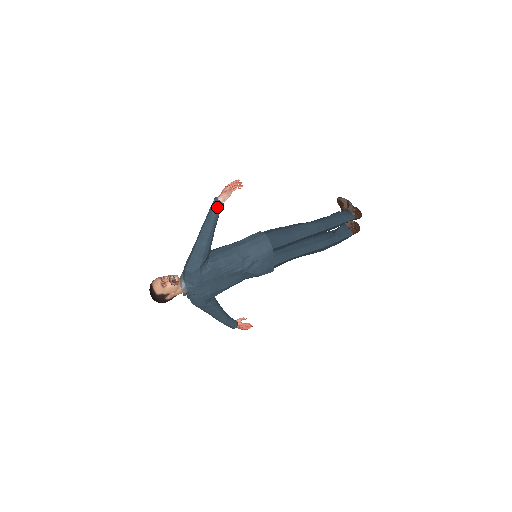
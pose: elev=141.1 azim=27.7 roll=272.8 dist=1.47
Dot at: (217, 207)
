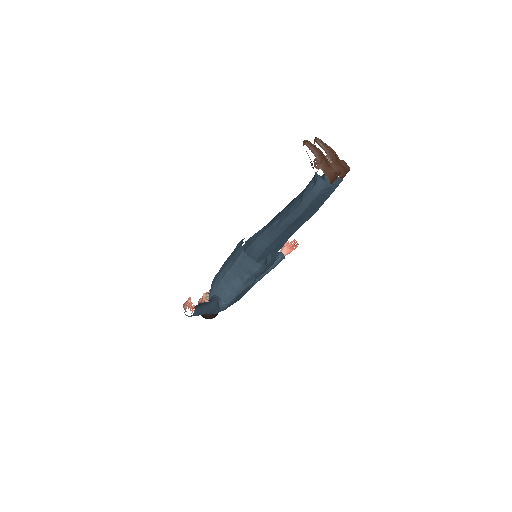
Dot at: (191, 316)
